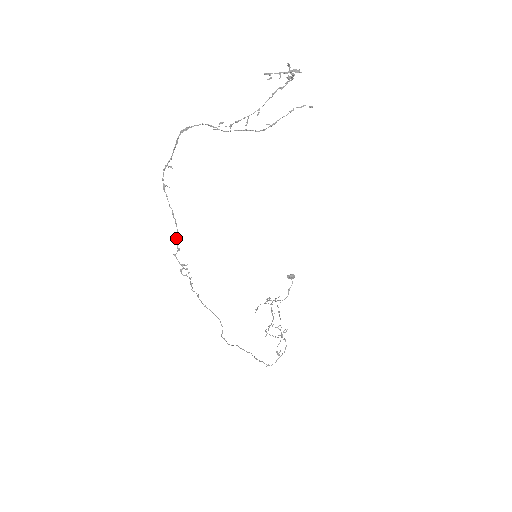
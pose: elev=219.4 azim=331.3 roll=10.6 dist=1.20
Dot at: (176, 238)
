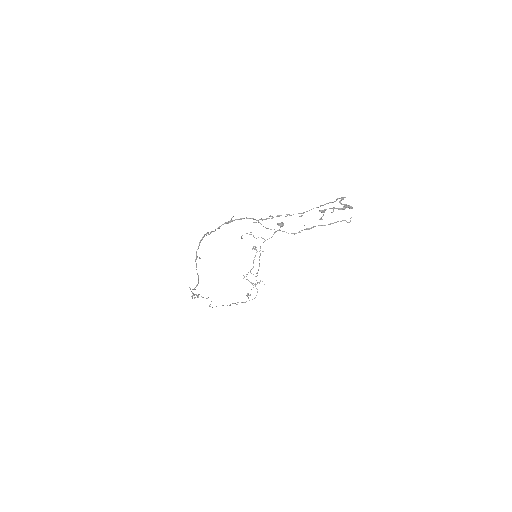
Dot at: (195, 287)
